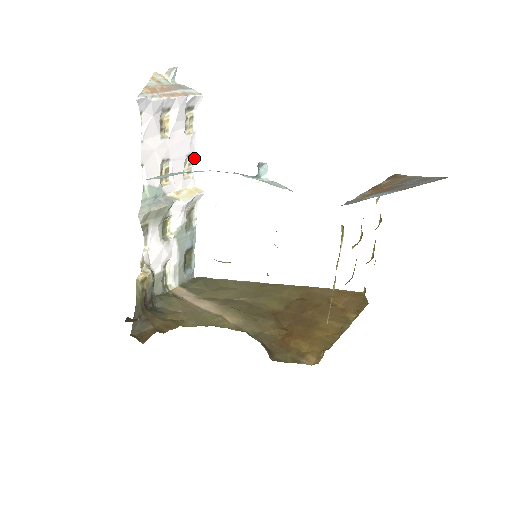
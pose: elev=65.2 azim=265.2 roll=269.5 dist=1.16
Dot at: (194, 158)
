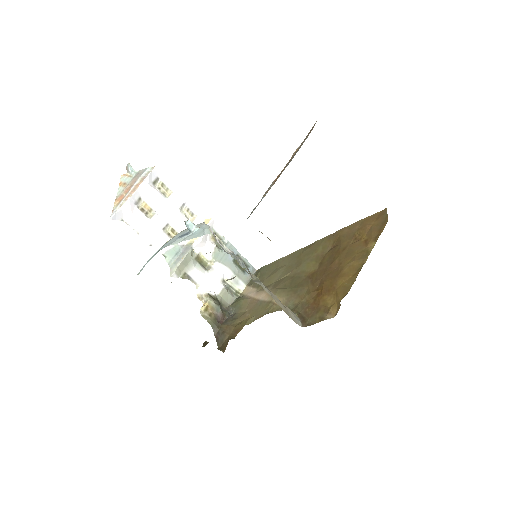
Dot at: (187, 204)
